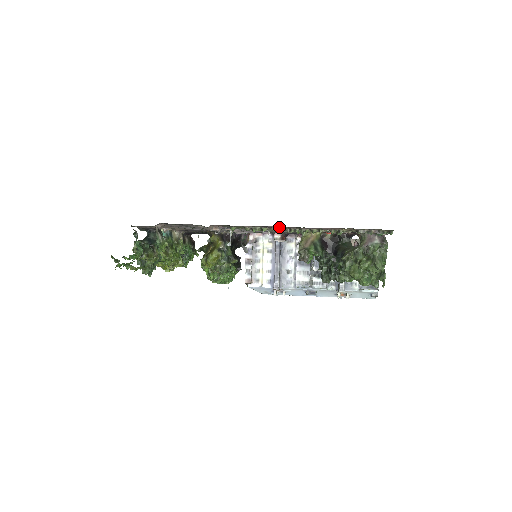
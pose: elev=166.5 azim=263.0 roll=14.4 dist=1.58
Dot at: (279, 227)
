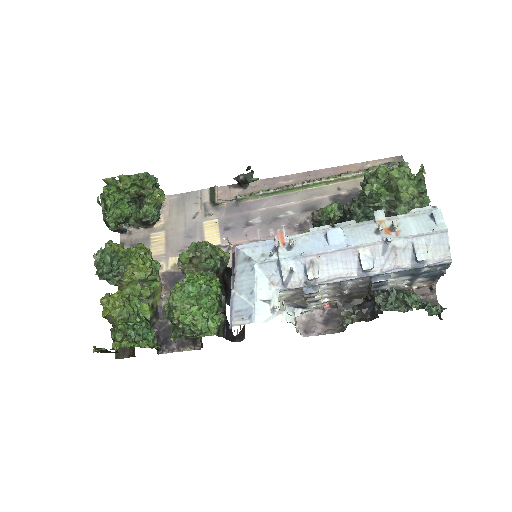
Dot at: (287, 185)
